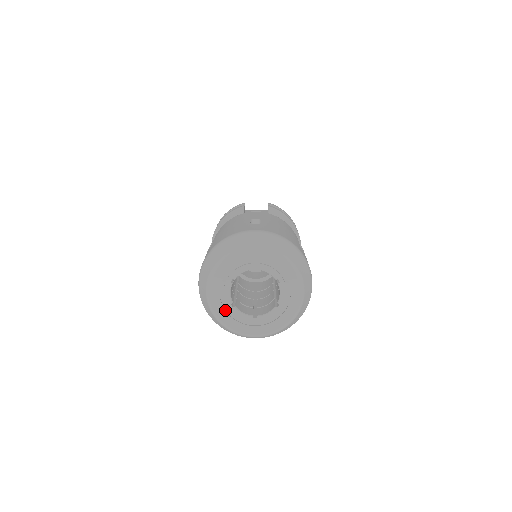
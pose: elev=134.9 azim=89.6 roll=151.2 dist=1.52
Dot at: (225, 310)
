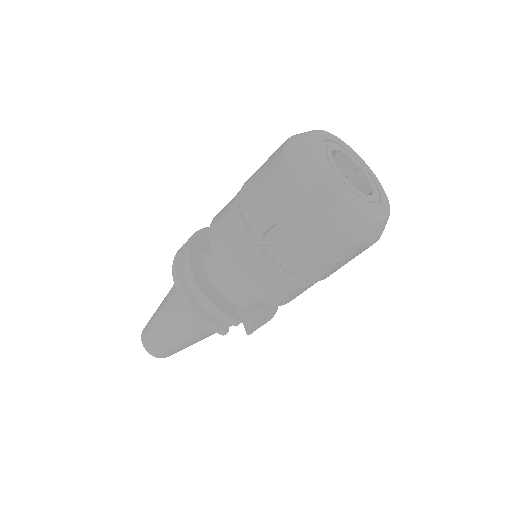
Dot at: (340, 181)
